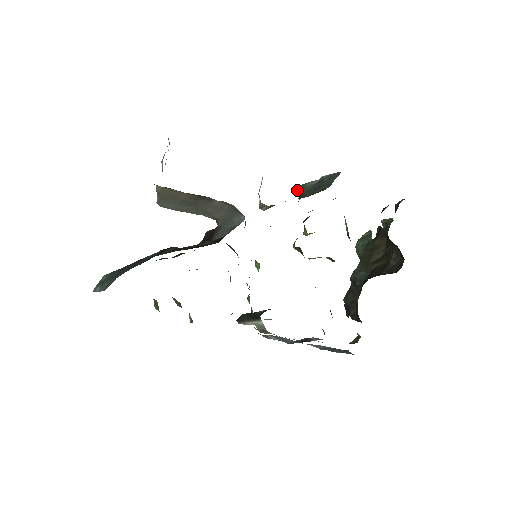
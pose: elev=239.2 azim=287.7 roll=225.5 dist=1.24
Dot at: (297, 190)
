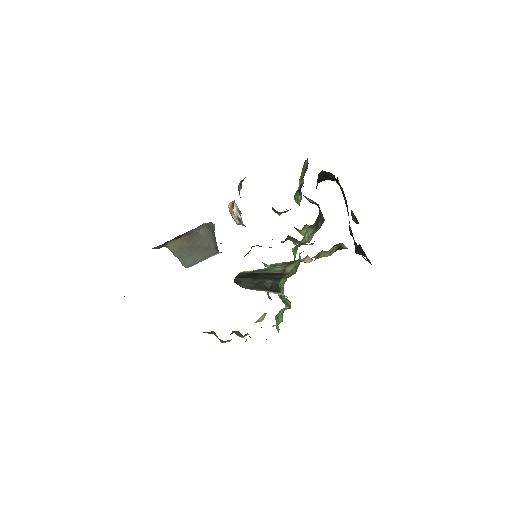
Dot at: (274, 210)
